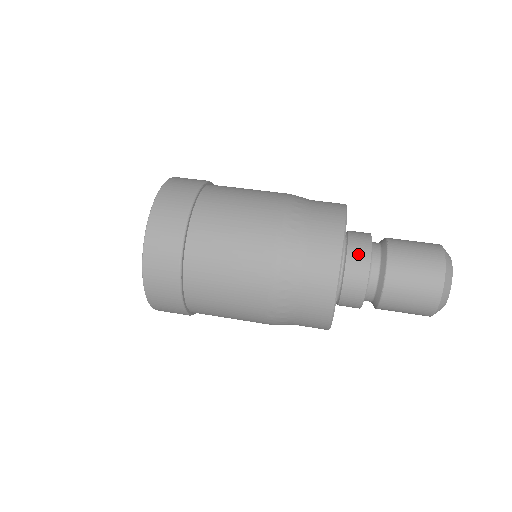
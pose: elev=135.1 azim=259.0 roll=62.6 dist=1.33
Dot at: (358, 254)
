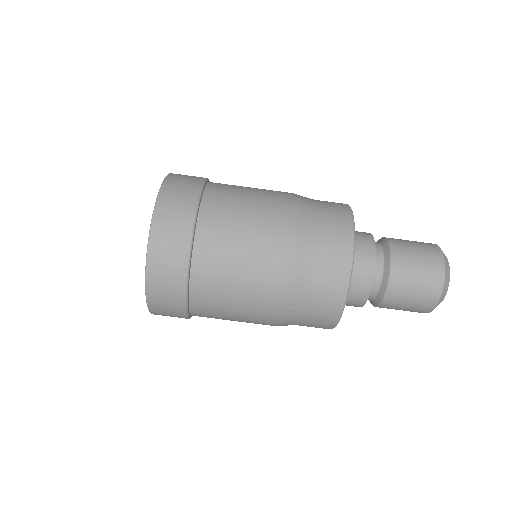
Dot at: (364, 251)
